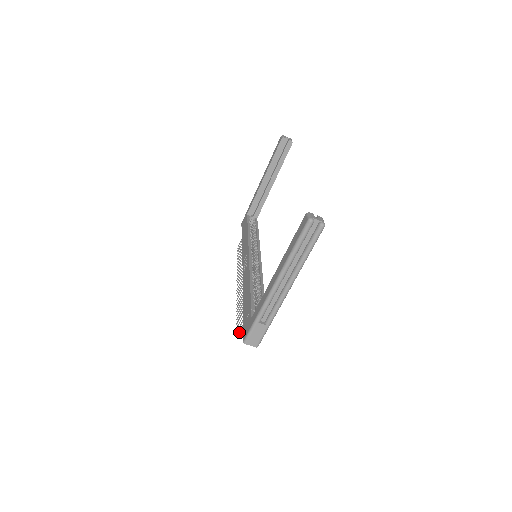
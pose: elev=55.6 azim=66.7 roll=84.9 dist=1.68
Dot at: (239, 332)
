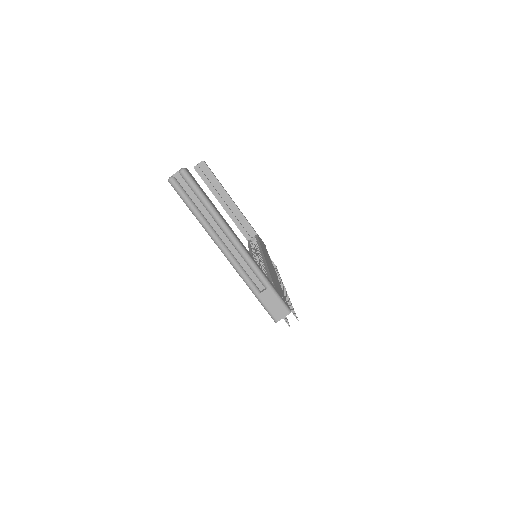
Dot at: occluded
